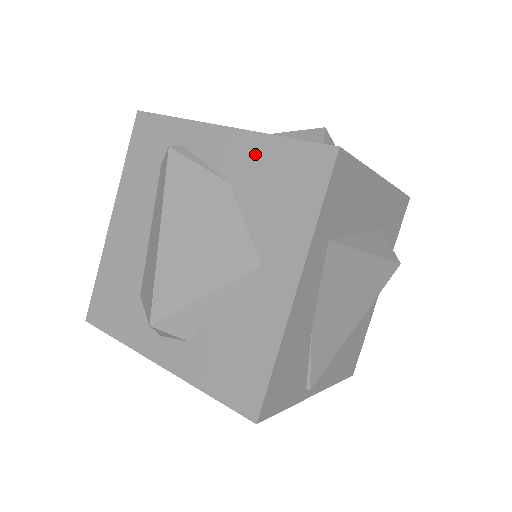
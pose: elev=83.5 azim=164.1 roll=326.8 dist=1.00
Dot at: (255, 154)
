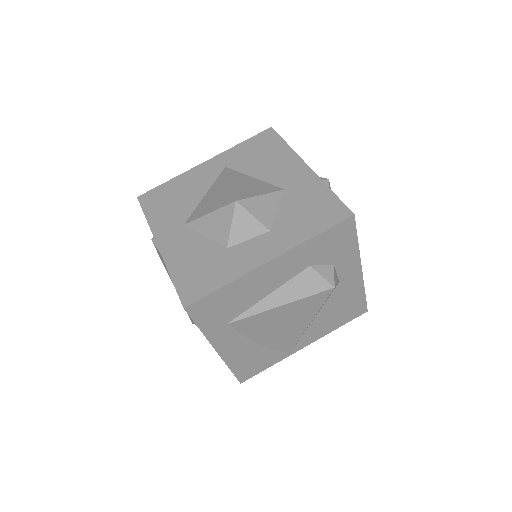
Dot at: occluded
